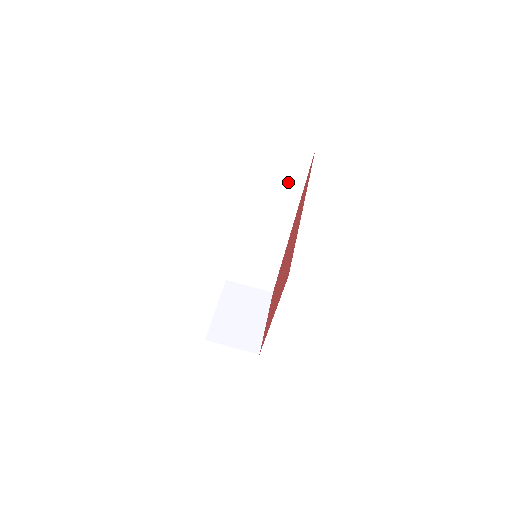
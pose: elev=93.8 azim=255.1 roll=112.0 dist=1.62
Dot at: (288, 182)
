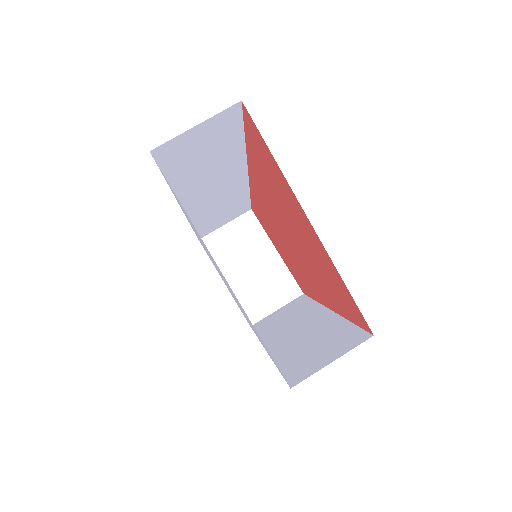
Dot at: (222, 149)
